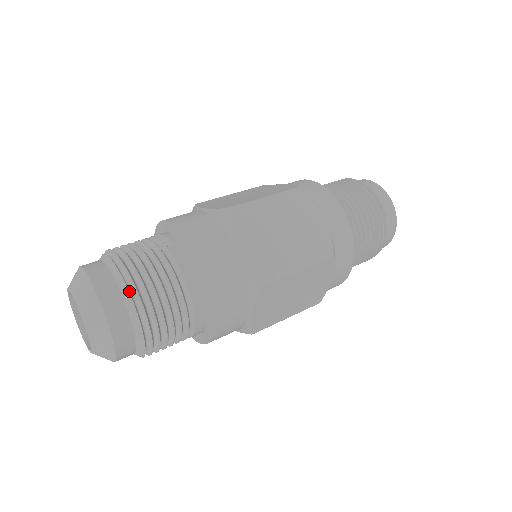
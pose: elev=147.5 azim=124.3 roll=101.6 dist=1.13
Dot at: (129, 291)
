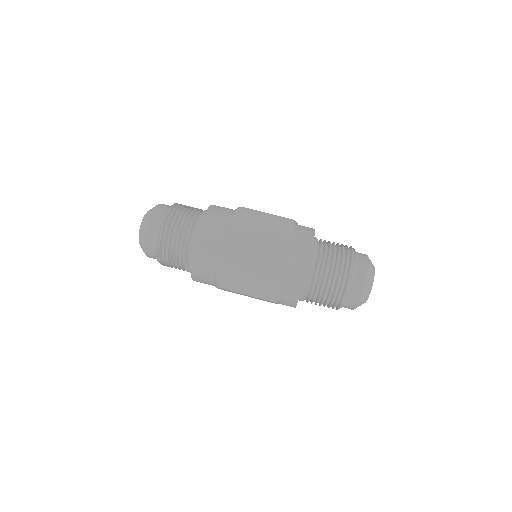
Dot at: (160, 263)
